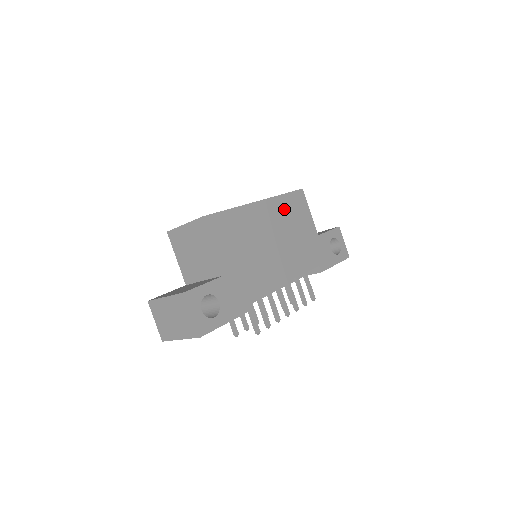
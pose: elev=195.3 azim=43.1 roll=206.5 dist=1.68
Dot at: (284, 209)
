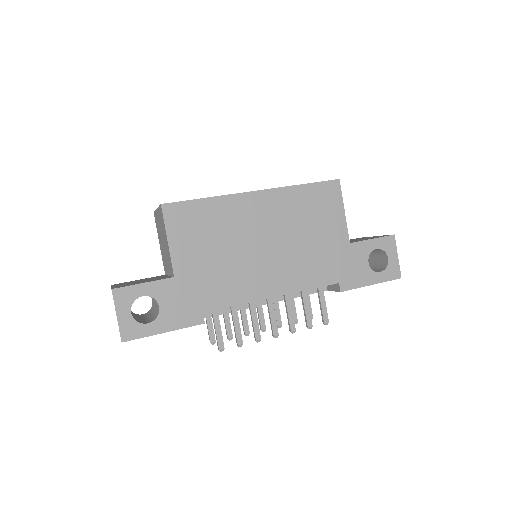
Dot at: (297, 204)
